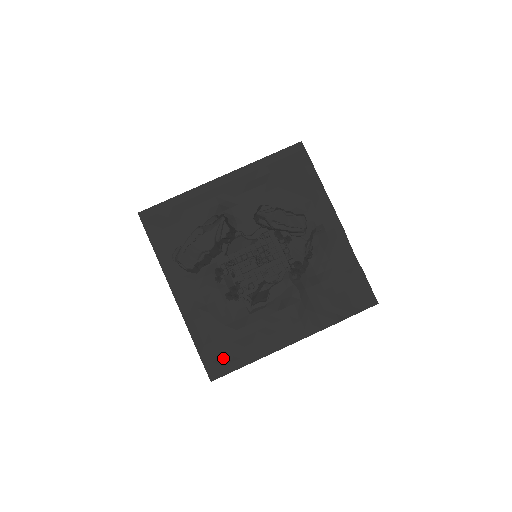
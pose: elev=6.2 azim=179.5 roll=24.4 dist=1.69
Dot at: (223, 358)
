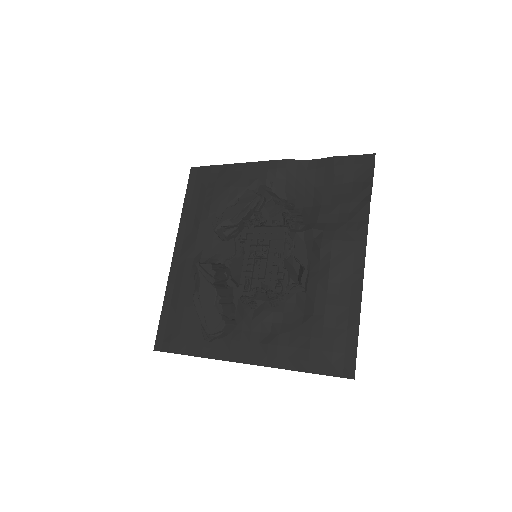
Dot at: (335, 348)
